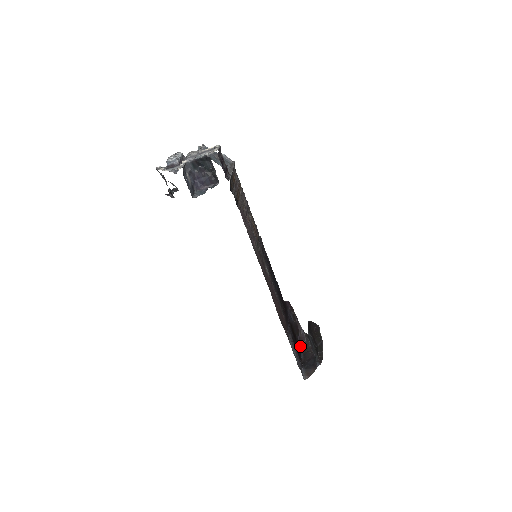
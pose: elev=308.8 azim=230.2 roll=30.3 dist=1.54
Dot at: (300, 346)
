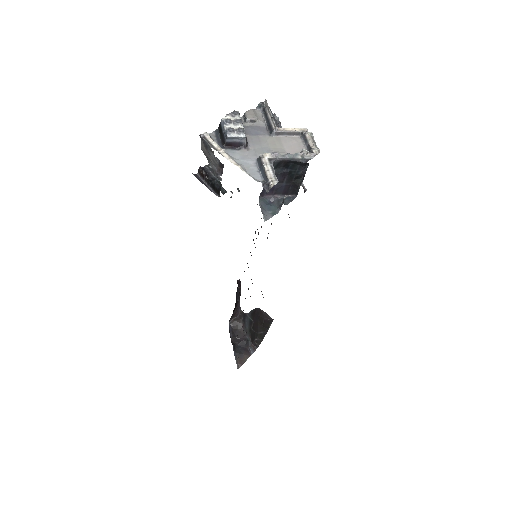
Dot at: (229, 321)
